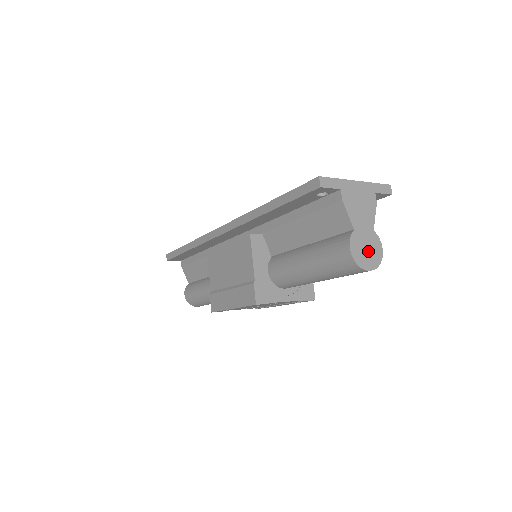
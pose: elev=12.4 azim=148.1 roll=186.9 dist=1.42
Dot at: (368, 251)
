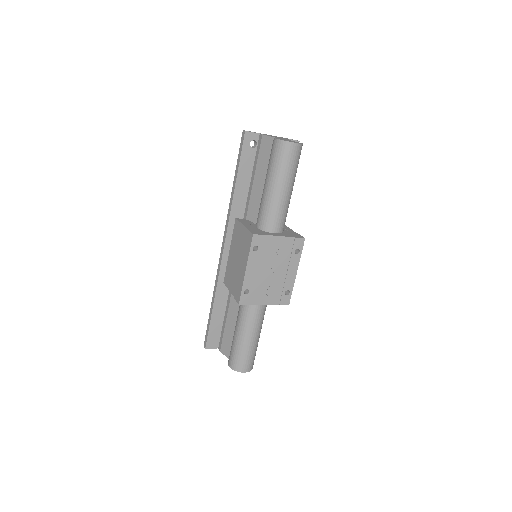
Dot at: occluded
